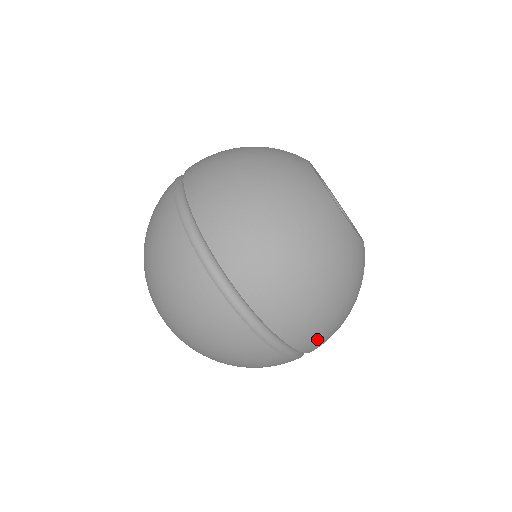
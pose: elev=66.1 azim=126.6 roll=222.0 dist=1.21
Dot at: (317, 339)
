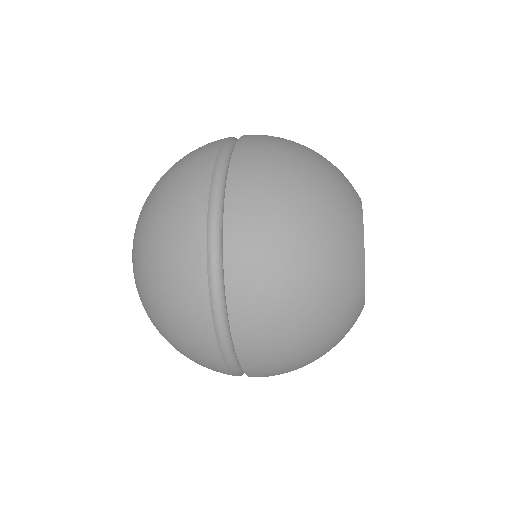
Dot at: occluded
